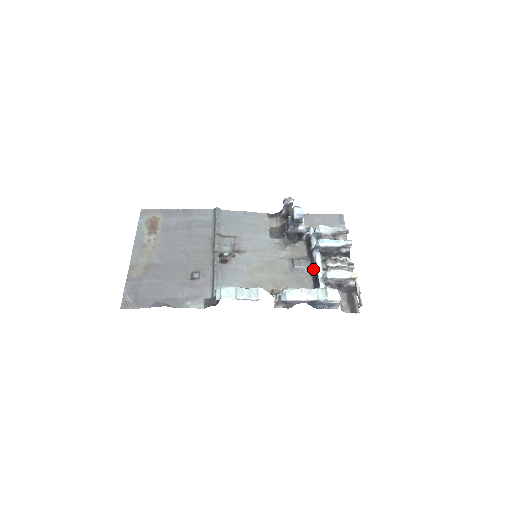
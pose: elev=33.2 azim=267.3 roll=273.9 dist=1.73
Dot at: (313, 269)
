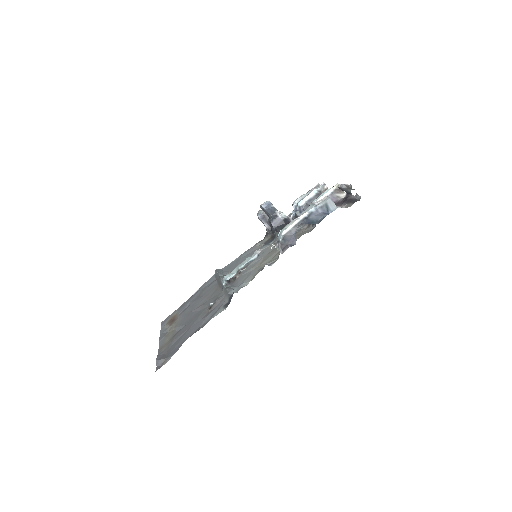
Dot at: occluded
